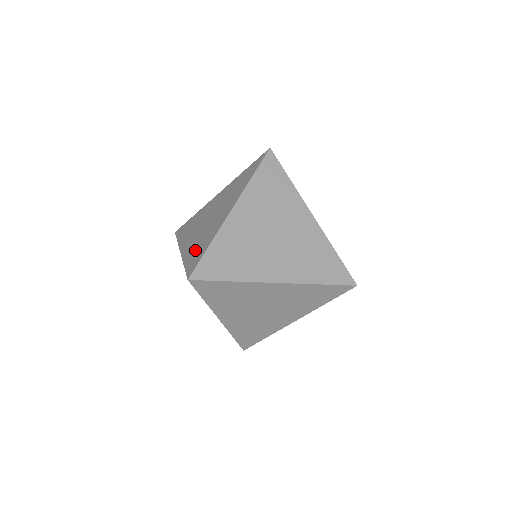
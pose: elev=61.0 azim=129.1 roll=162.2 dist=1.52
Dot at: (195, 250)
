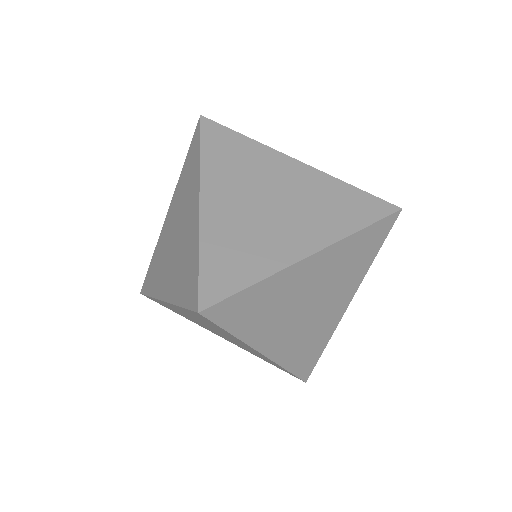
Dot at: (228, 250)
